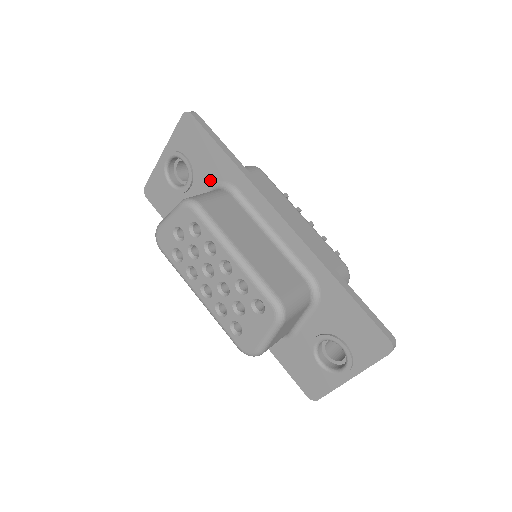
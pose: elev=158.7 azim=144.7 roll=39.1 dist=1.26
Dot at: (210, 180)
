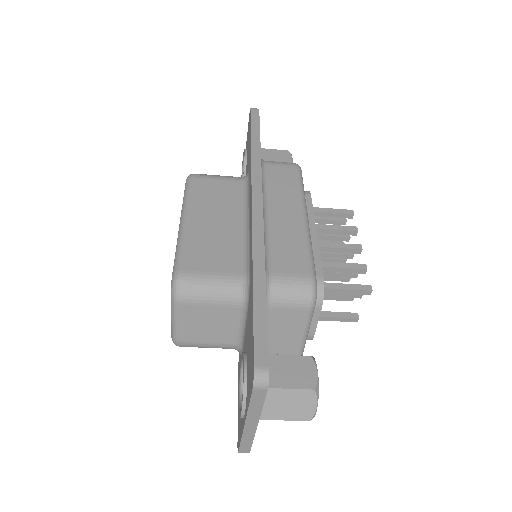
Dot at: (247, 172)
